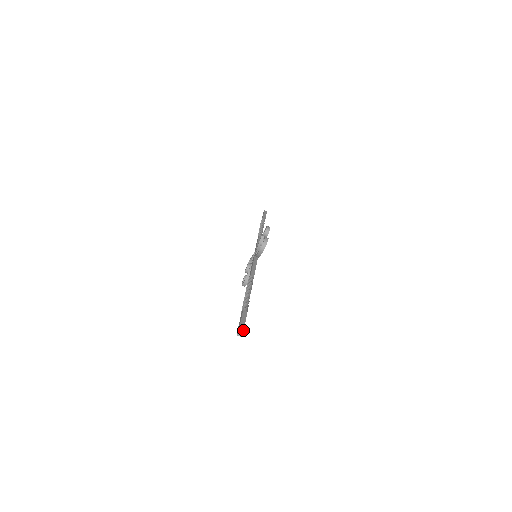
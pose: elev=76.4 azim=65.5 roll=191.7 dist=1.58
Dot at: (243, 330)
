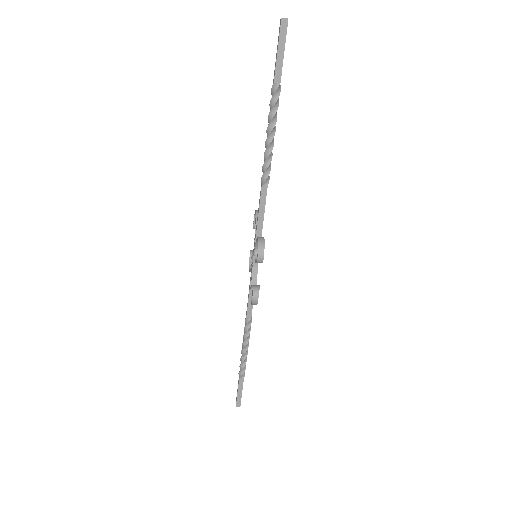
Dot at: (240, 404)
